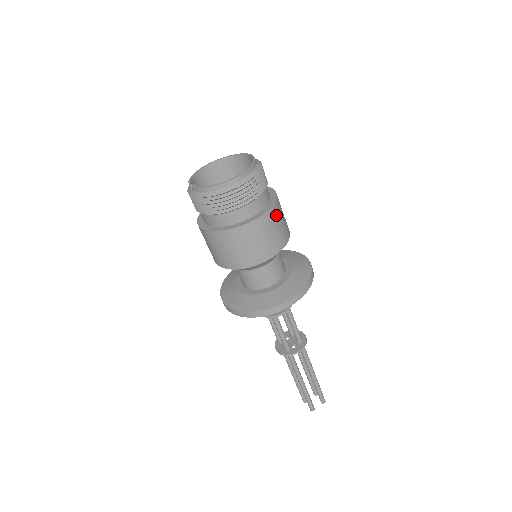
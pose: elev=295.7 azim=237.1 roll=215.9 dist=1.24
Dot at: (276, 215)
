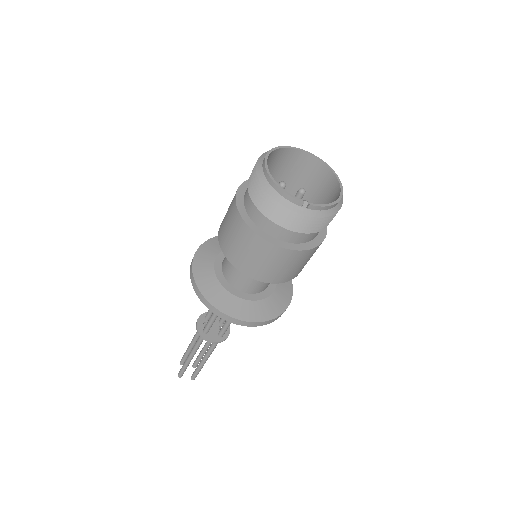
Dot at: occluded
